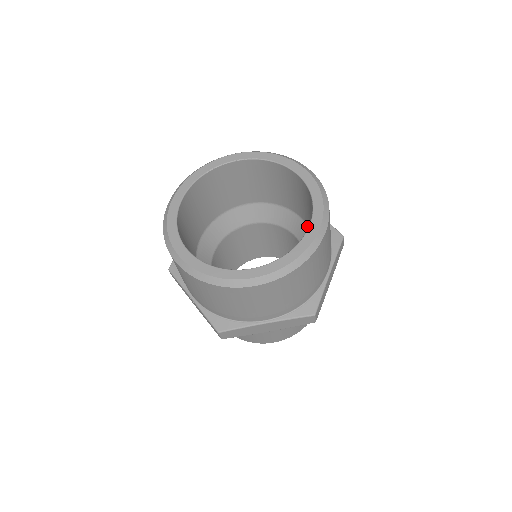
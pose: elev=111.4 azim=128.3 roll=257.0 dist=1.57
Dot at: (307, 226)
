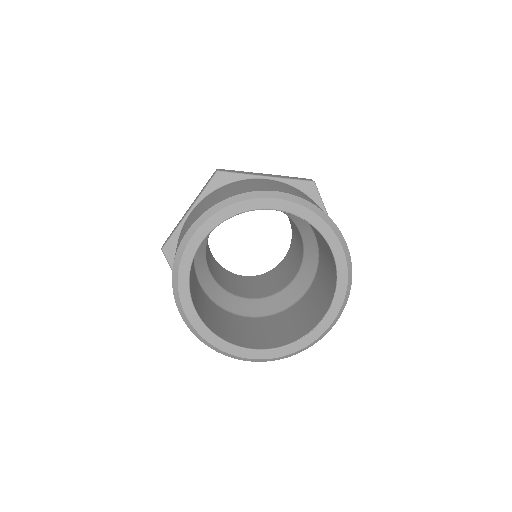
Dot at: (318, 248)
